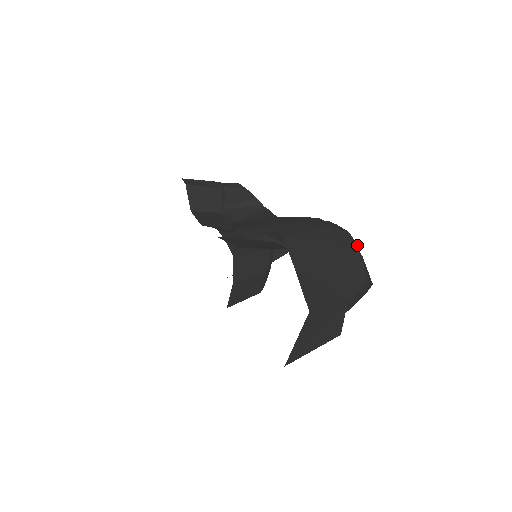
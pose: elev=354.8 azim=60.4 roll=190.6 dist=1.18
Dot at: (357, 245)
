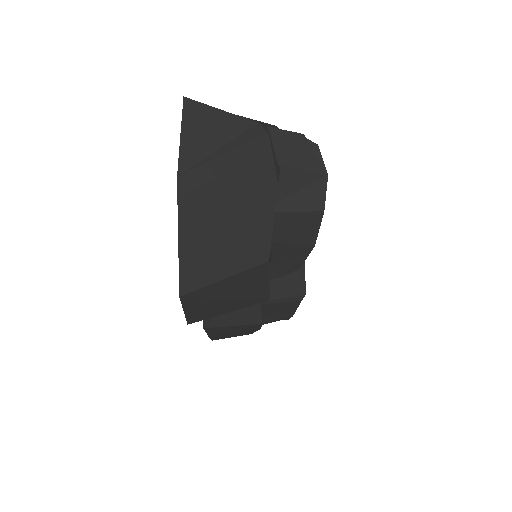
Dot at: occluded
